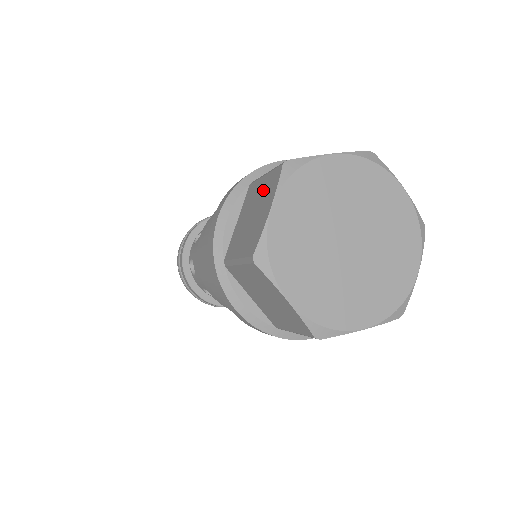
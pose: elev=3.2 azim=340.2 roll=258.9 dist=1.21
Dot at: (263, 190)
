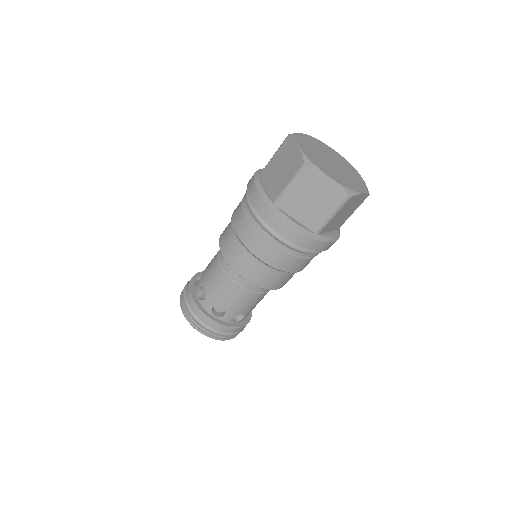
Dot at: occluded
